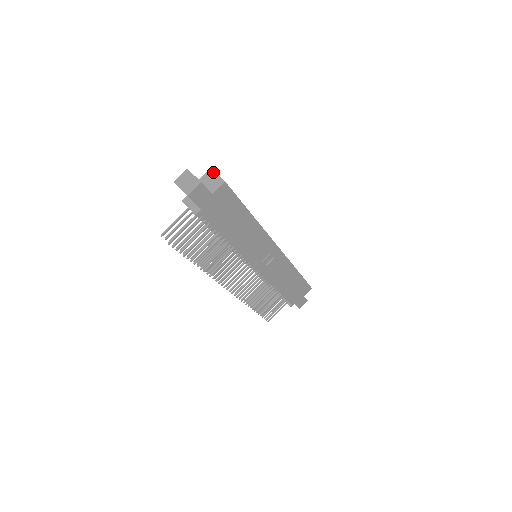
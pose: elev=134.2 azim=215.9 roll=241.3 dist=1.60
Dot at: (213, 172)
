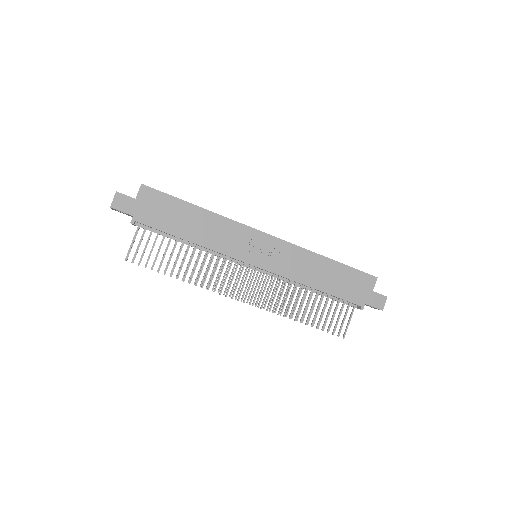
Dot at: occluded
